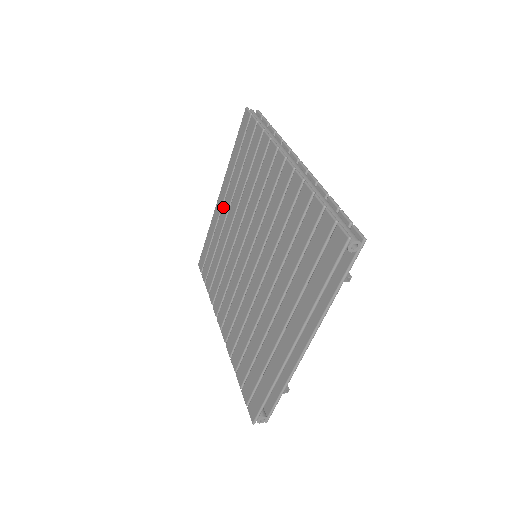
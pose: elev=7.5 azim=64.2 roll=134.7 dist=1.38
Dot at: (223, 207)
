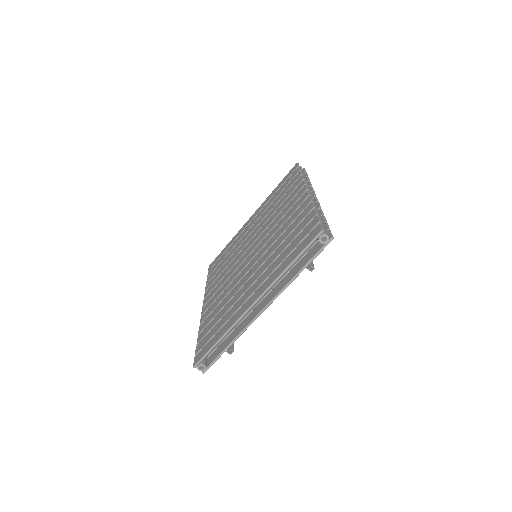
Dot at: (249, 224)
